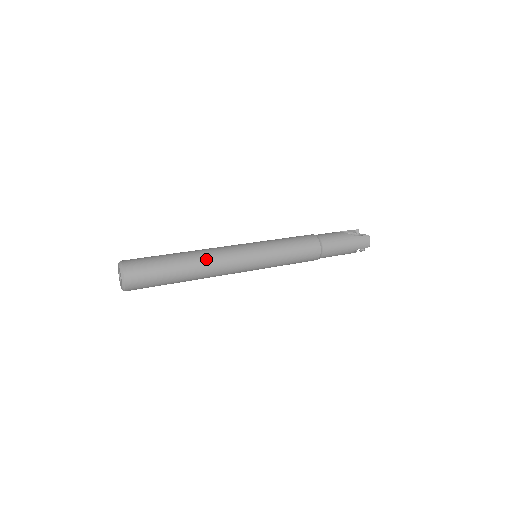
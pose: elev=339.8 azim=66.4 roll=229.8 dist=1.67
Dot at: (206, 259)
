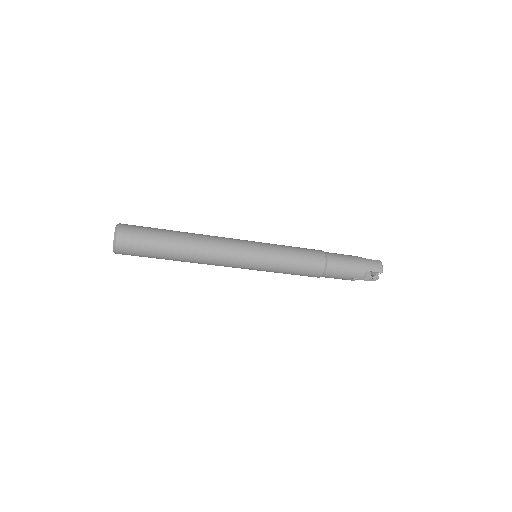
Dot at: (202, 236)
